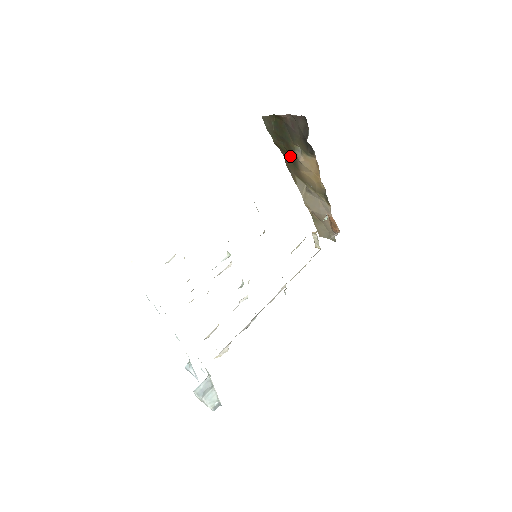
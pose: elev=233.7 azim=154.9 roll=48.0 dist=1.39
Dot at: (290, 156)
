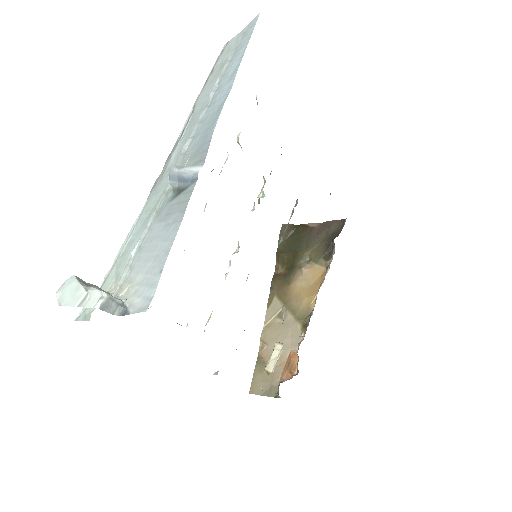
Dot at: (287, 269)
